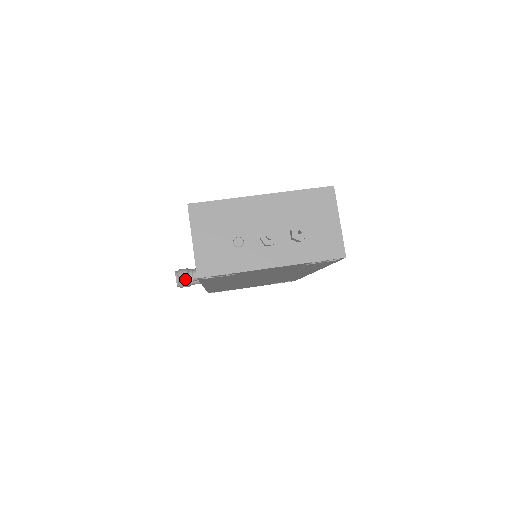
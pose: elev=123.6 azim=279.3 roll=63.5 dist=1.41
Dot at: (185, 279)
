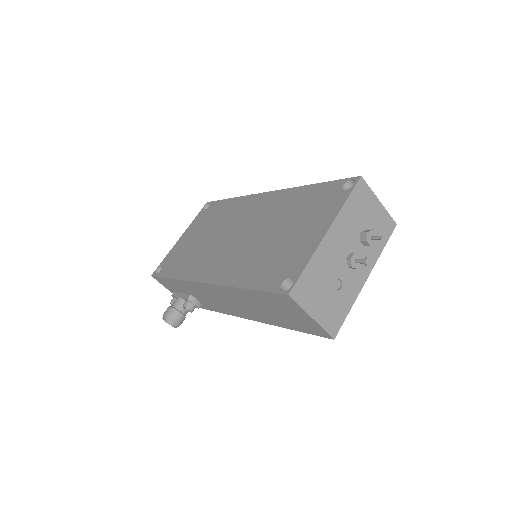
Dot at: (181, 318)
